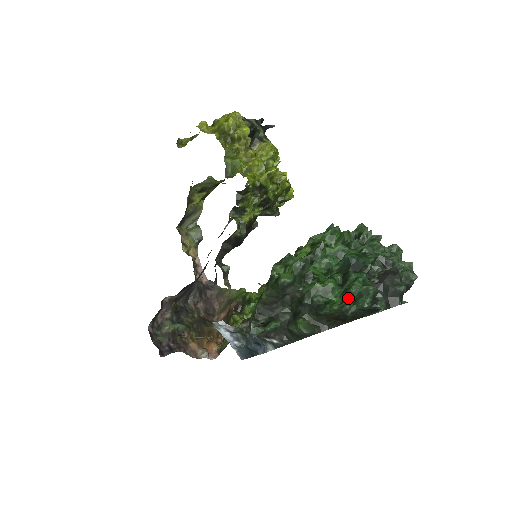
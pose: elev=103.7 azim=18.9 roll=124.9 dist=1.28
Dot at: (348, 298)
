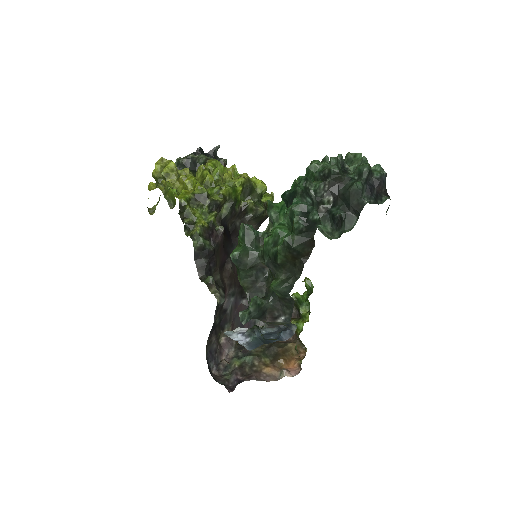
Dot at: (289, 231)
